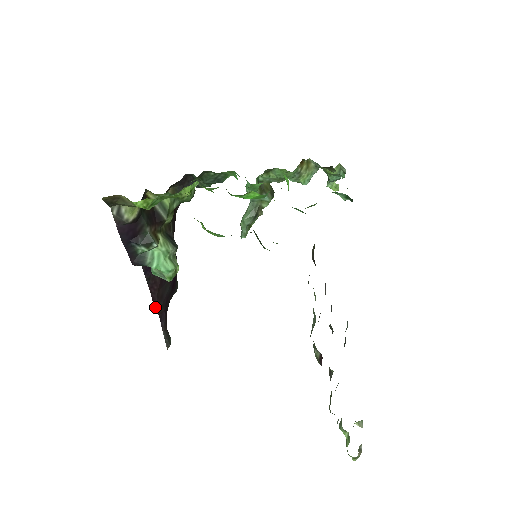
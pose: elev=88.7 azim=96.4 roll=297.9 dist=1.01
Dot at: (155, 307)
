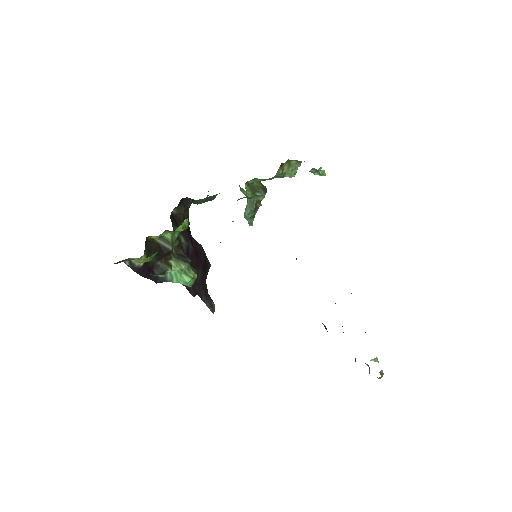
Dot at: (192, 293)
